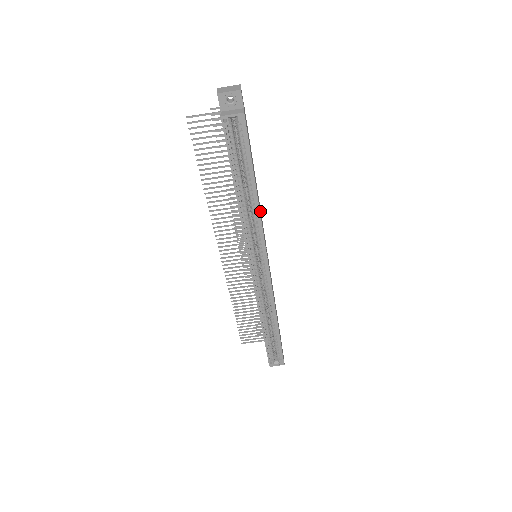
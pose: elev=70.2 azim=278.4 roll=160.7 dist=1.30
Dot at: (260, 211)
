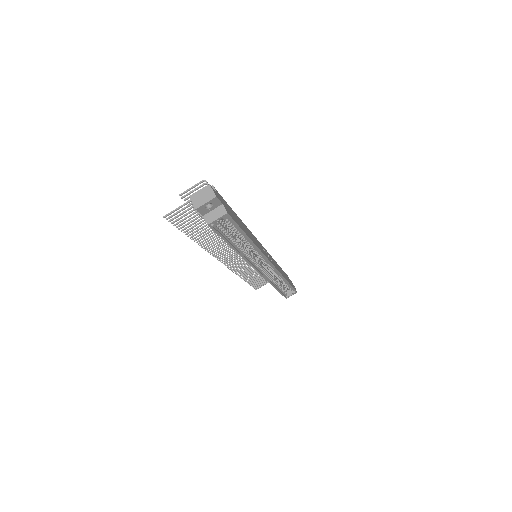
Dot at: occluded
